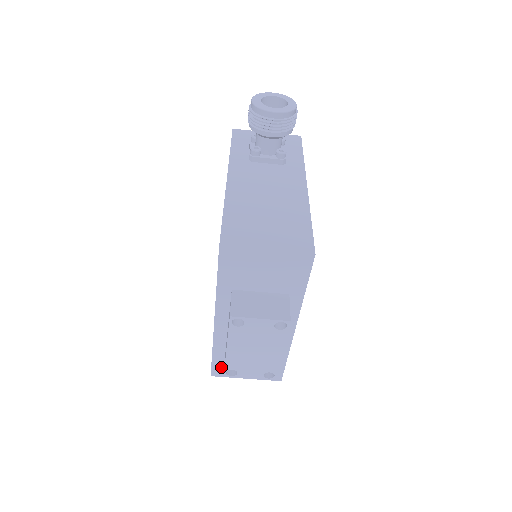
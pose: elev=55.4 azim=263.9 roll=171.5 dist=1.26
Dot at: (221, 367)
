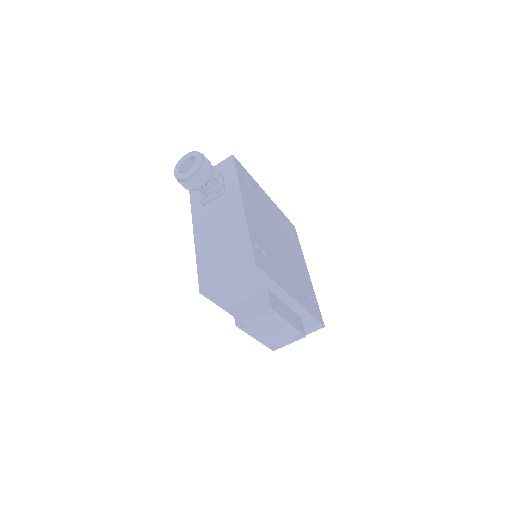
Dot at: occluded
